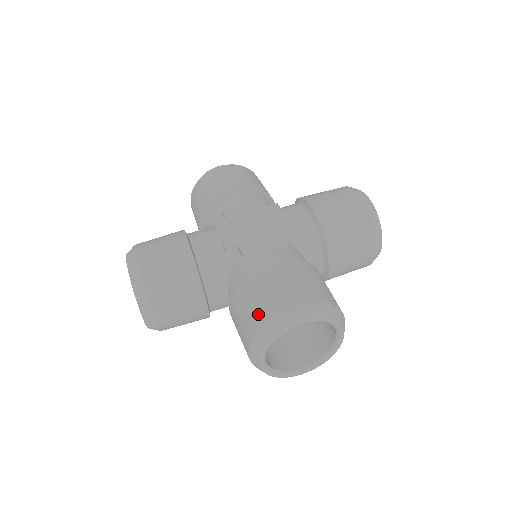
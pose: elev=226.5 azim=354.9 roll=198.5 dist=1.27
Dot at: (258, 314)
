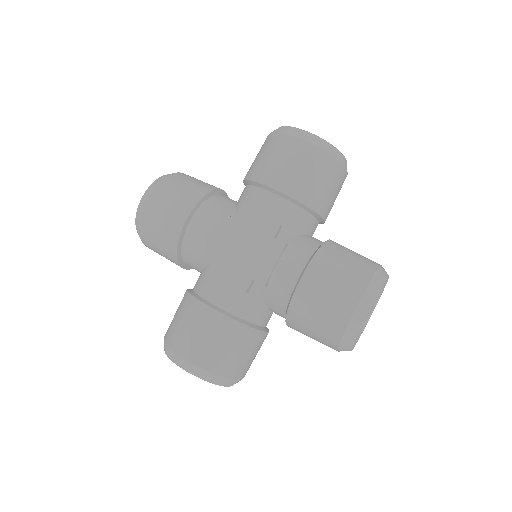
Dot at: (171, 332)
